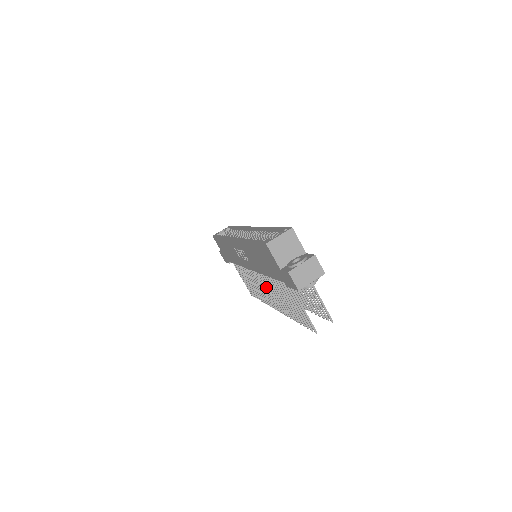
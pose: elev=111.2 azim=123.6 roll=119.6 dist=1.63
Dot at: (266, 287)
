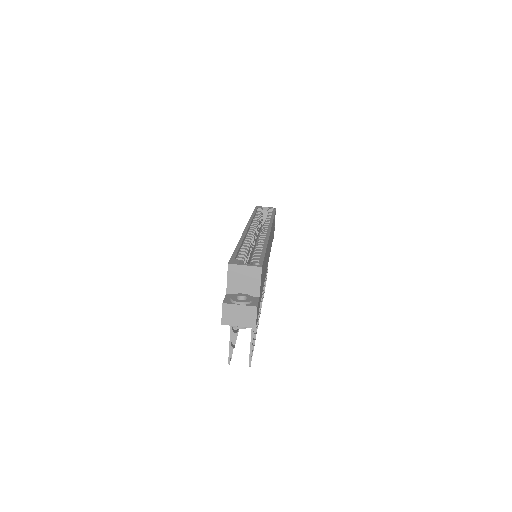
Dot at: occluded
